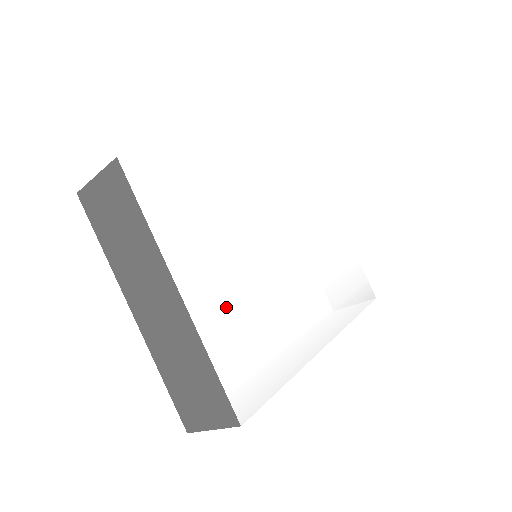
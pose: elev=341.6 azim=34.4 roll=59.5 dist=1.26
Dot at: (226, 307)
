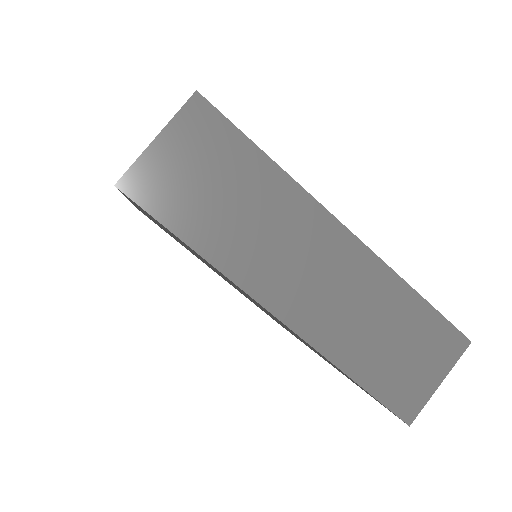
Dot at: occluded
